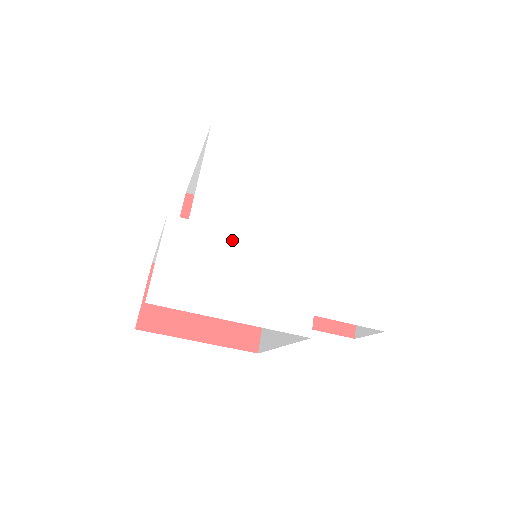
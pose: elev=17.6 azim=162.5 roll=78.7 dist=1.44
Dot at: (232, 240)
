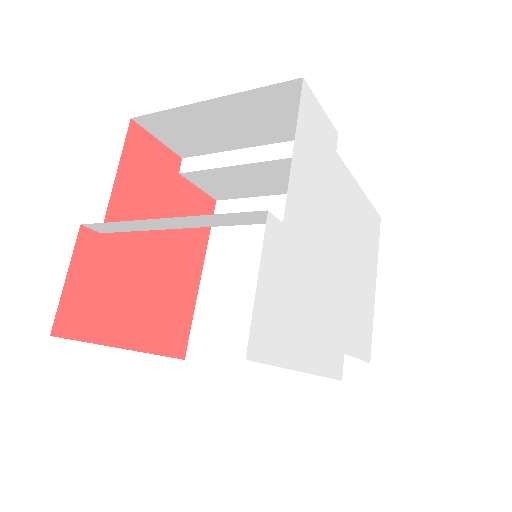
Dot at: (309, 258)
